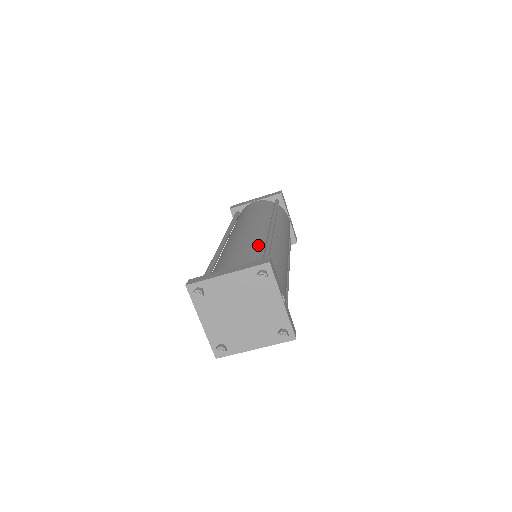
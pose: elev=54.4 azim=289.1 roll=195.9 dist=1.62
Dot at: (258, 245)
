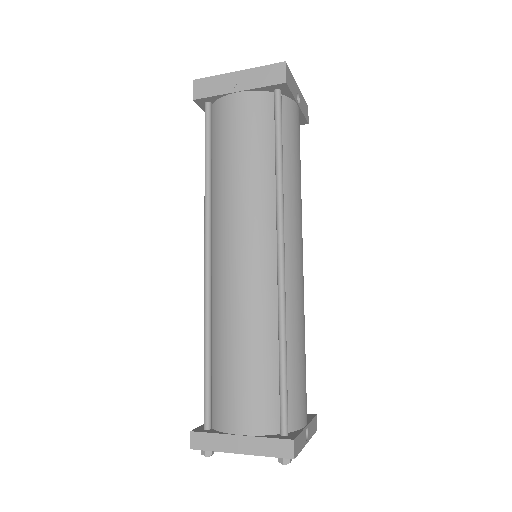
Dot at: (268, 344)
